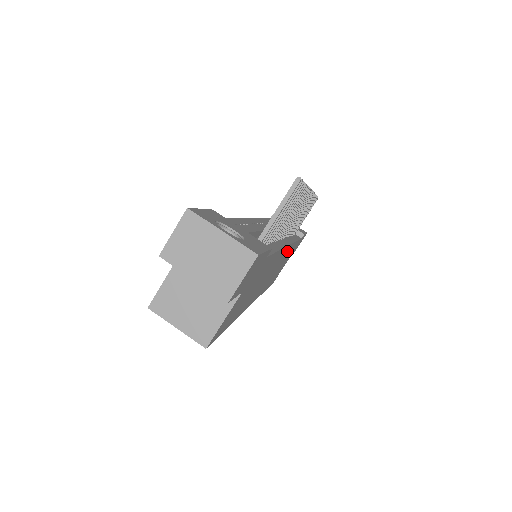
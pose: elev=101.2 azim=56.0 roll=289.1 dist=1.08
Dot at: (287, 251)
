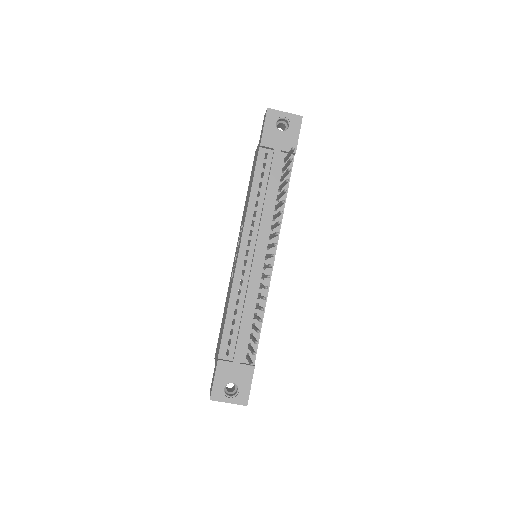
Dot at: occluded
